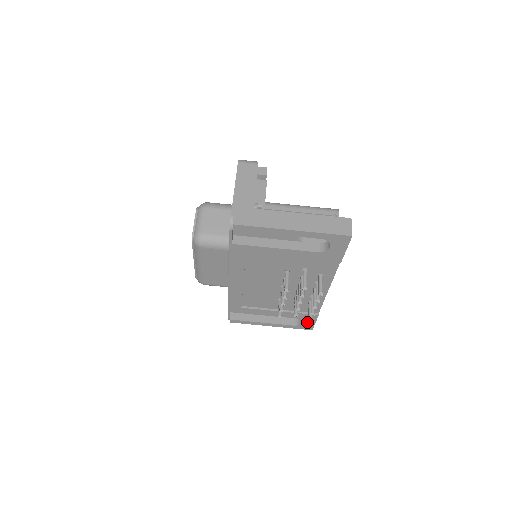
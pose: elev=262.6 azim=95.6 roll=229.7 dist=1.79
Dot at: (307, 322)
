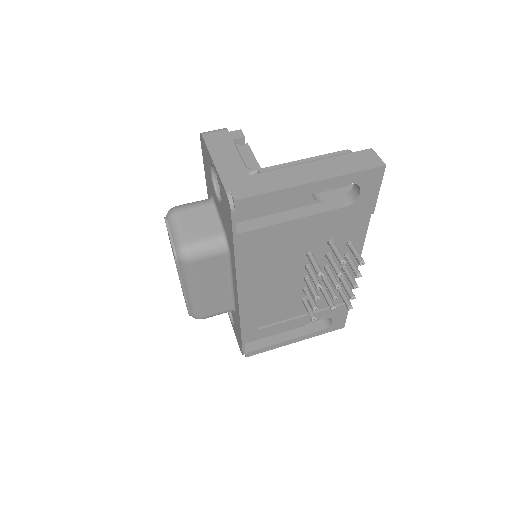
Dot at: (337, 318)
